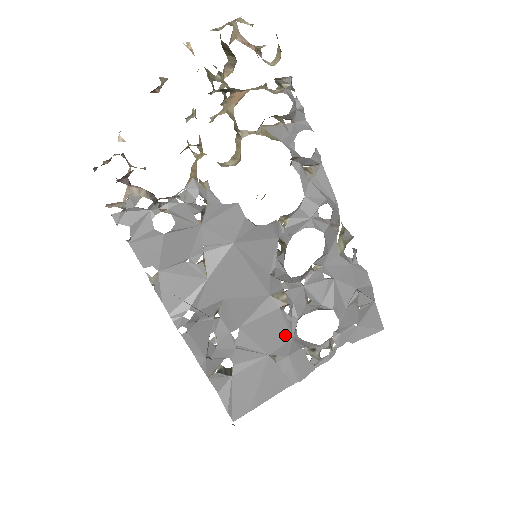
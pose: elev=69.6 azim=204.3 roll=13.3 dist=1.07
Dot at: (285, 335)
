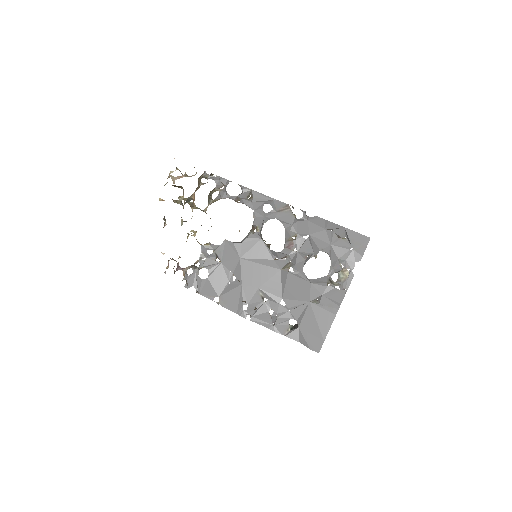
Dot at: (305, 284)
